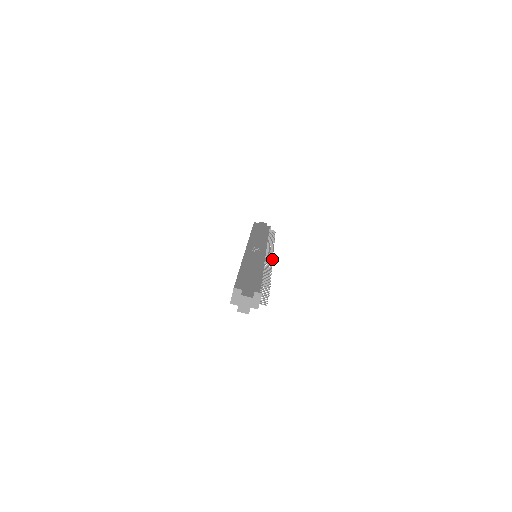
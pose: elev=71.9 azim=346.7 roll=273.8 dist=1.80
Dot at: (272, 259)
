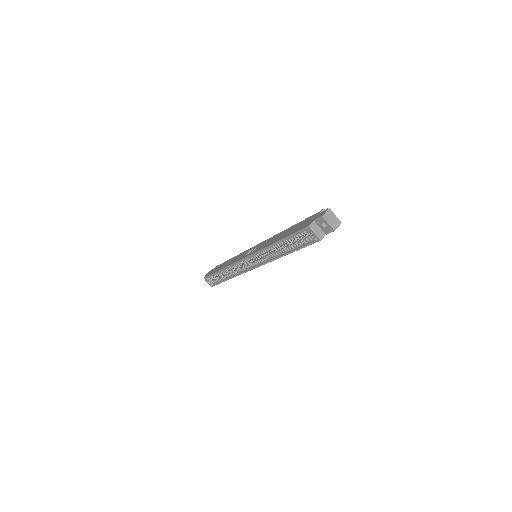
Dot at: occluded
